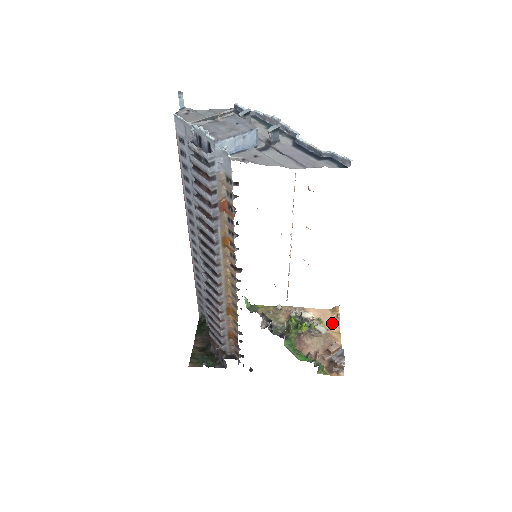
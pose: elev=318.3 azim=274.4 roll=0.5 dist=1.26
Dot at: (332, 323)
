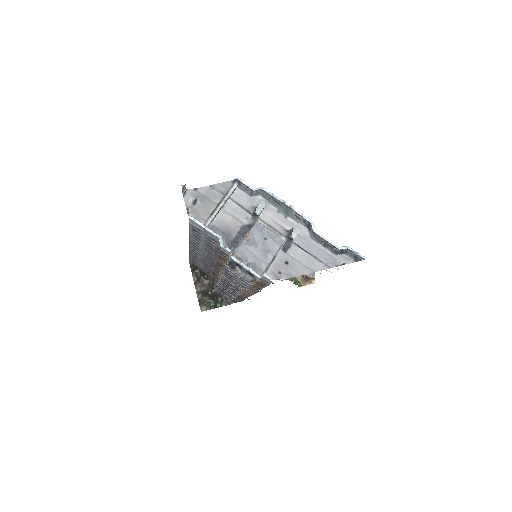
Dot at: occluded
